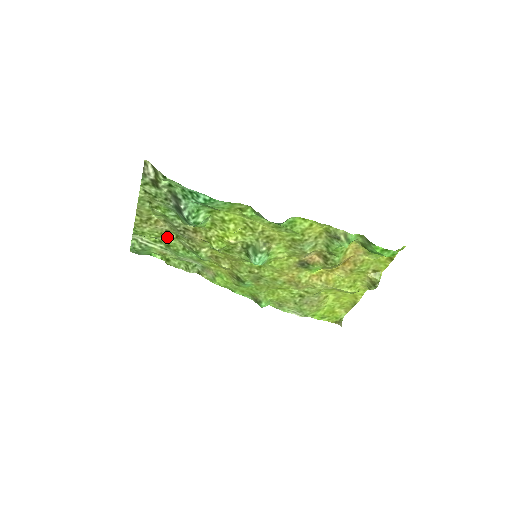
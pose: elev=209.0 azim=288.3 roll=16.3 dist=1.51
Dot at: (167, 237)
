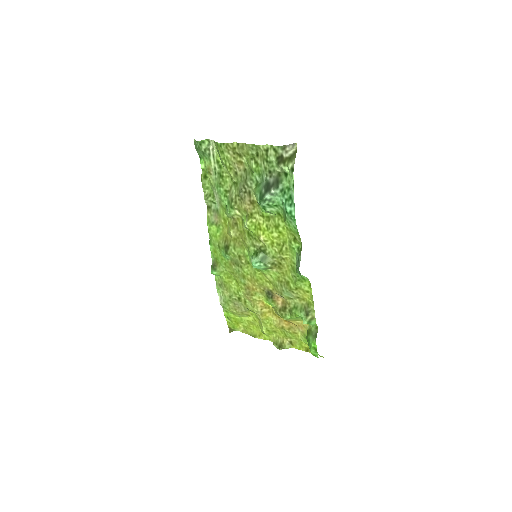
Dot at: (230, 174)
